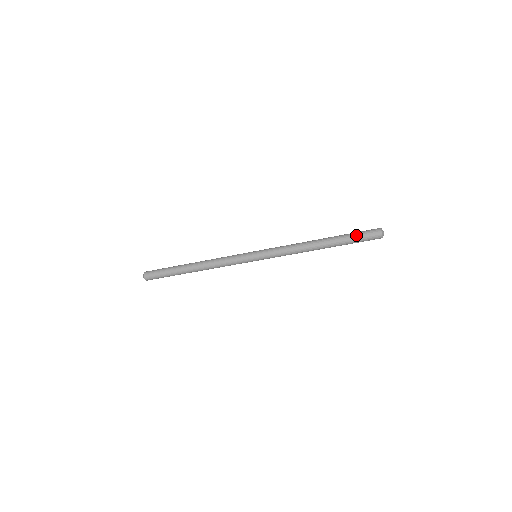
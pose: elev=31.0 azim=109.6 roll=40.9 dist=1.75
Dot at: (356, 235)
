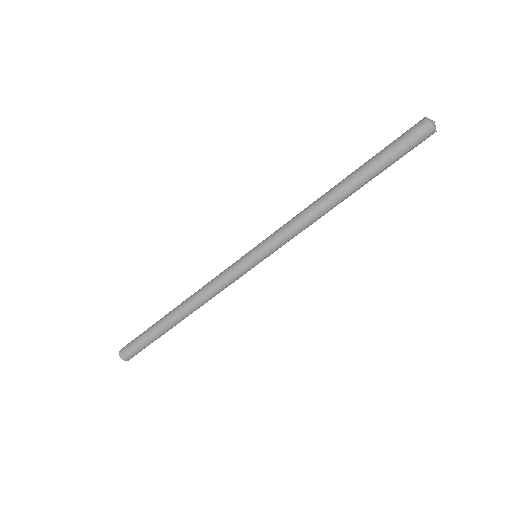
Dot at: (393, 151)
